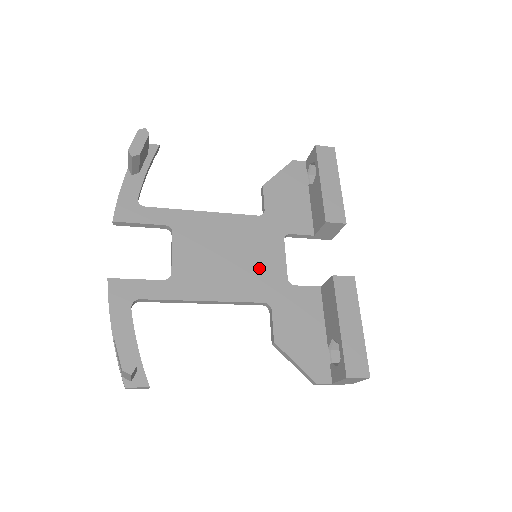
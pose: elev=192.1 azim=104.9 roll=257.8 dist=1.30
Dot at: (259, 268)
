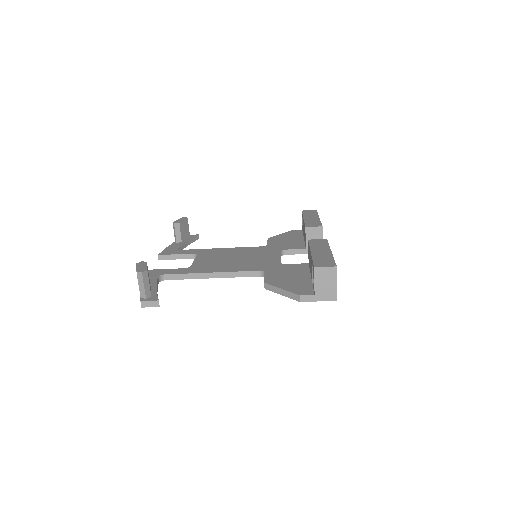
Dot at: (258, 261)
